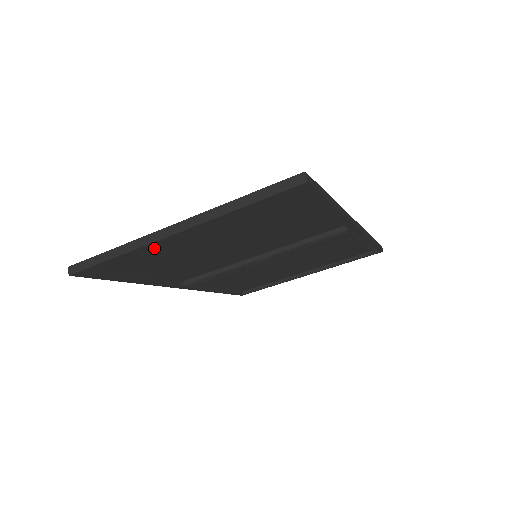
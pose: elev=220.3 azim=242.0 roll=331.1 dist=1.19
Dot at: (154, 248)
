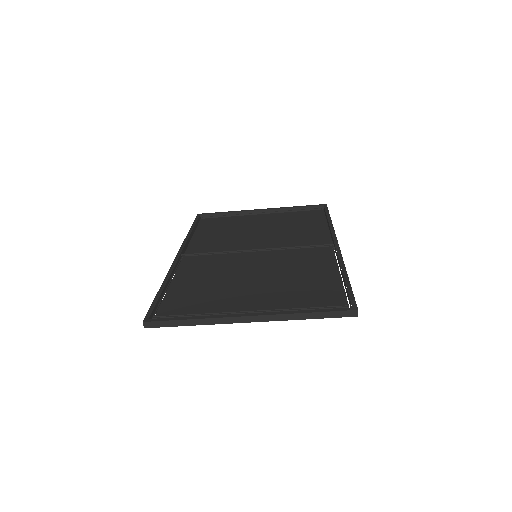
Dot at: (211, 303)
